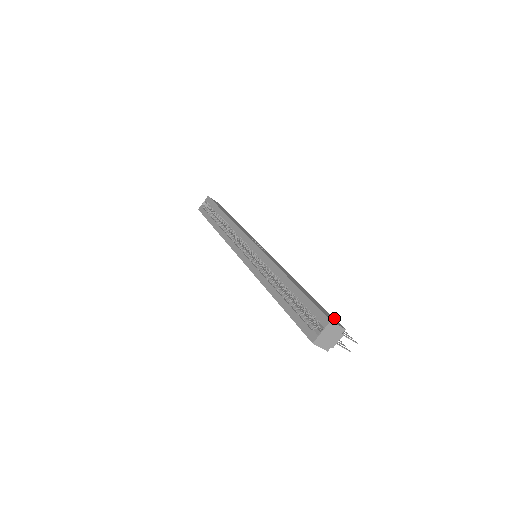
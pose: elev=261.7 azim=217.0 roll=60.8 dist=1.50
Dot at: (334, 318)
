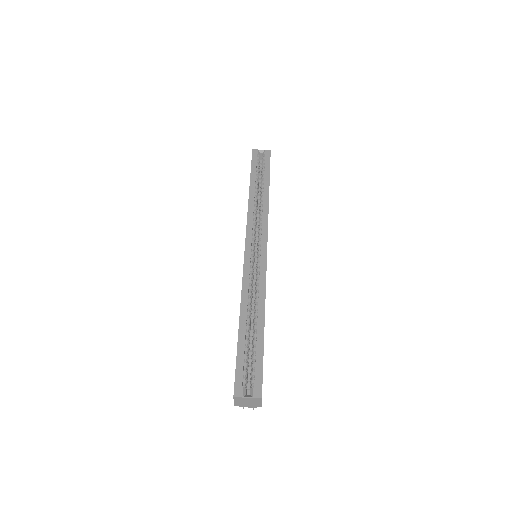
Dot at: occluded
